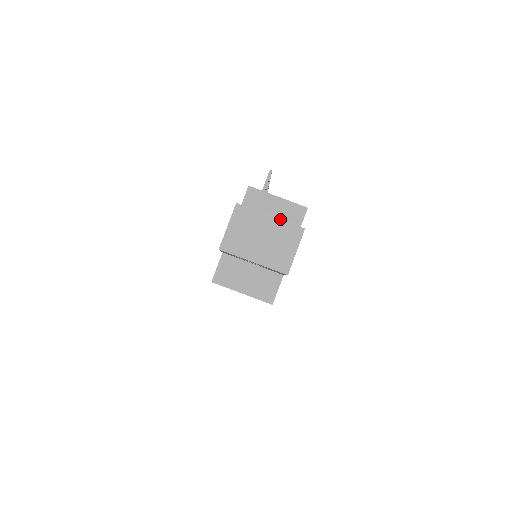
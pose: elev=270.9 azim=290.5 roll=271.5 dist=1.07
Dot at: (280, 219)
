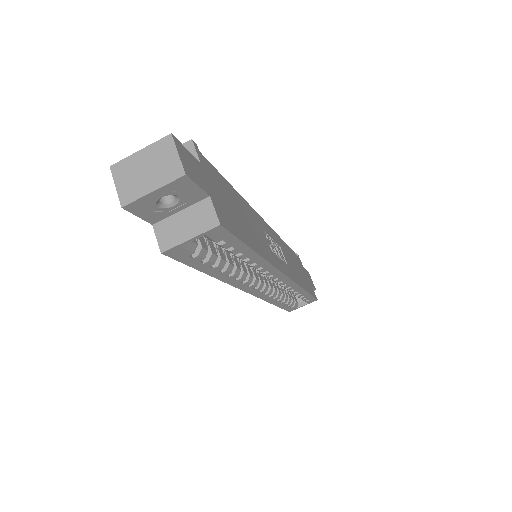
Dot at: (148, 145)
